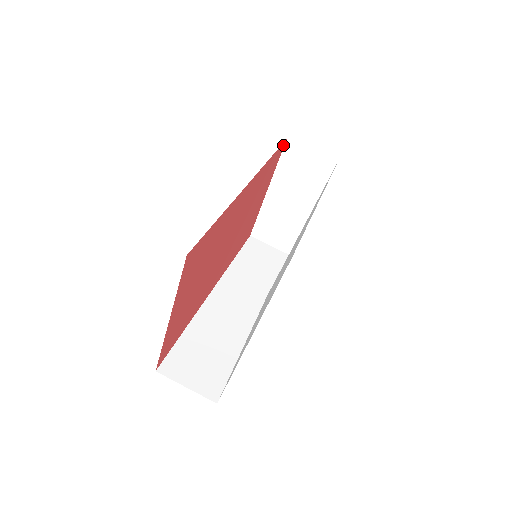
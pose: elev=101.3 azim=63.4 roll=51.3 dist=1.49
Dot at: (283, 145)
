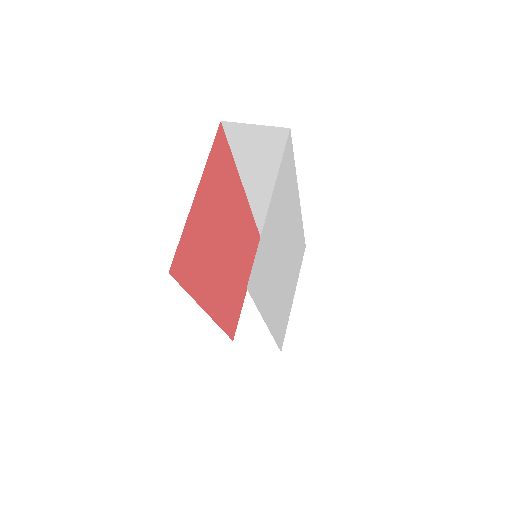
Dot at: occluded
